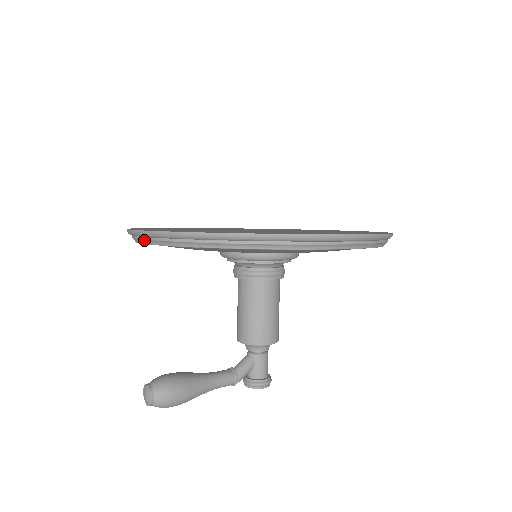
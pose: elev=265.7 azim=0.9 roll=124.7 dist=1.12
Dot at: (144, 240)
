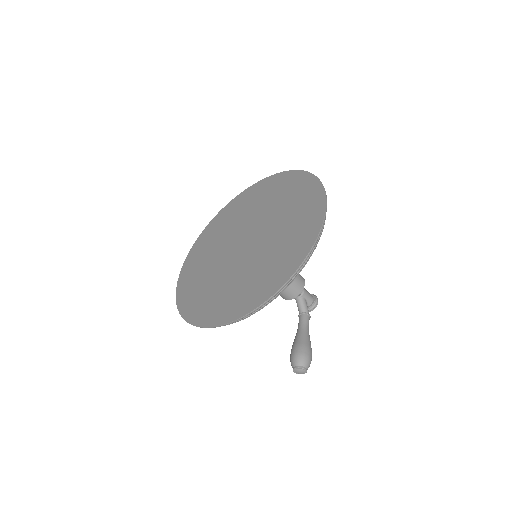
Dot at: occluded
